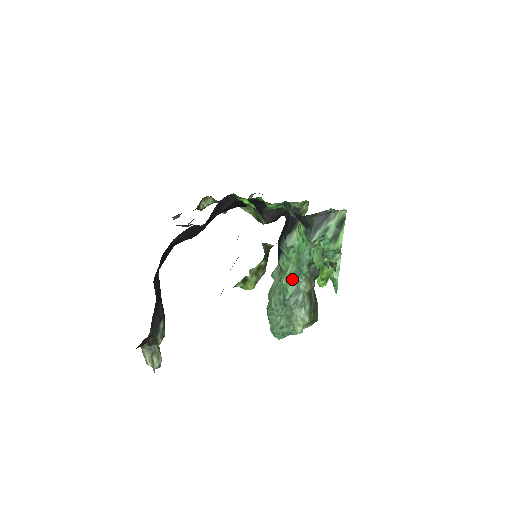
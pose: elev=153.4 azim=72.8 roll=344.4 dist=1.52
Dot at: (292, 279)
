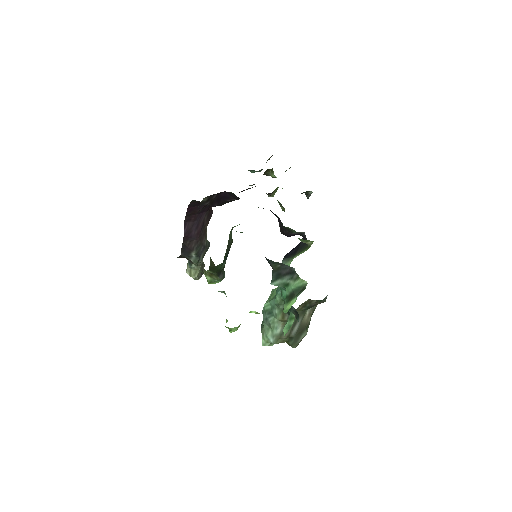
Dot at: (271, 299)
